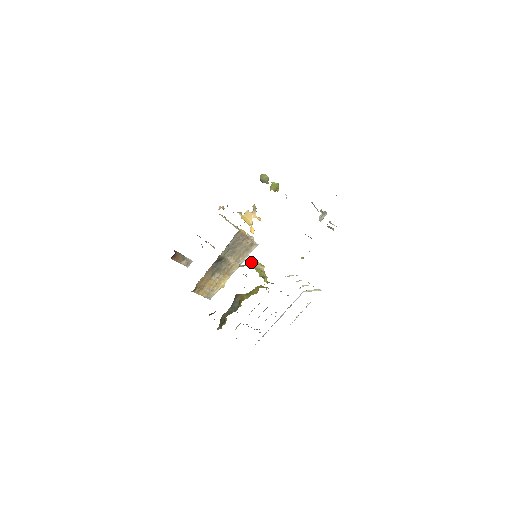
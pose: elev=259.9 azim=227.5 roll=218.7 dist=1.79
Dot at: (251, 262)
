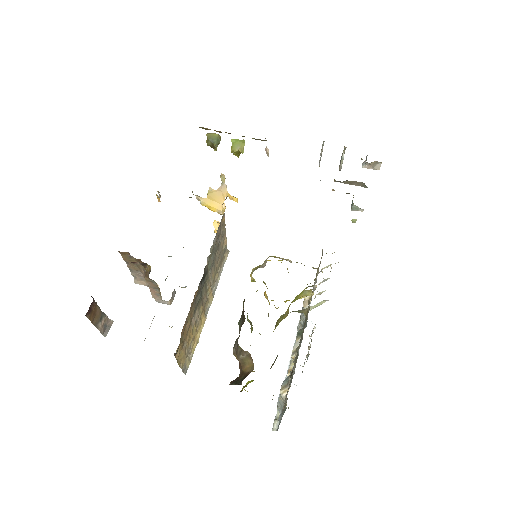
Dot at: (272, 256)
